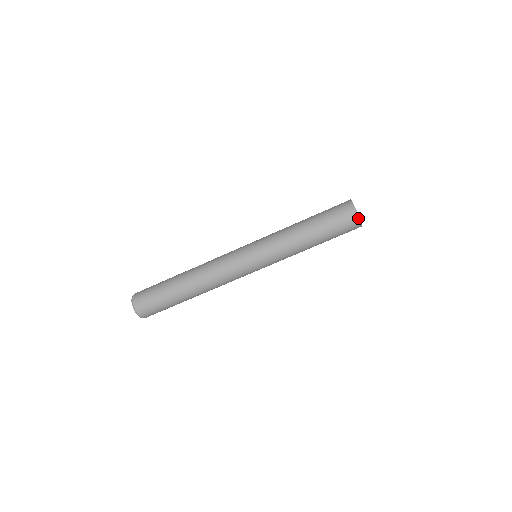
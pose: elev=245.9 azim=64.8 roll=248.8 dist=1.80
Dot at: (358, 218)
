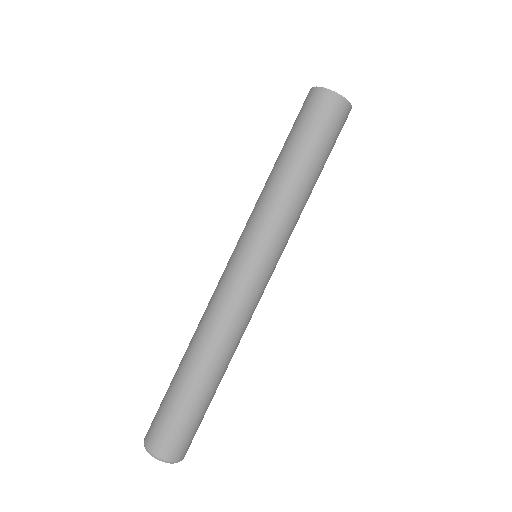
Dot at: (315, 89)
